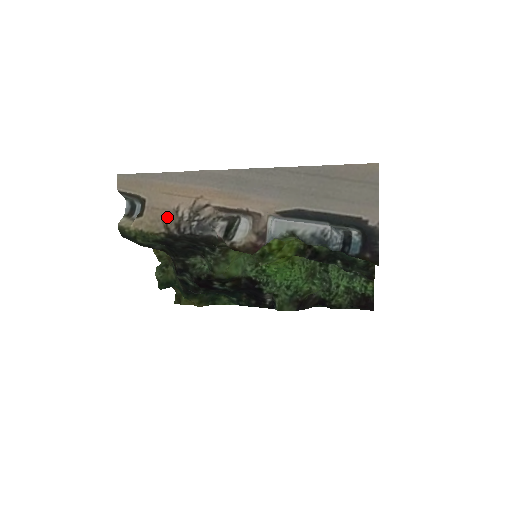
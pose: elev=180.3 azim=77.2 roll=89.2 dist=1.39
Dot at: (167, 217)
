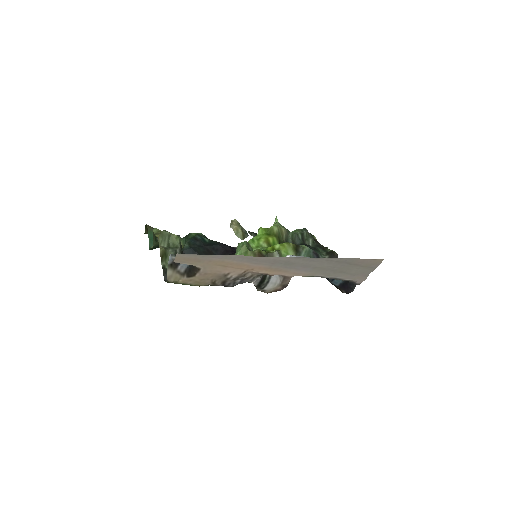
Dot at: (216, 278)
